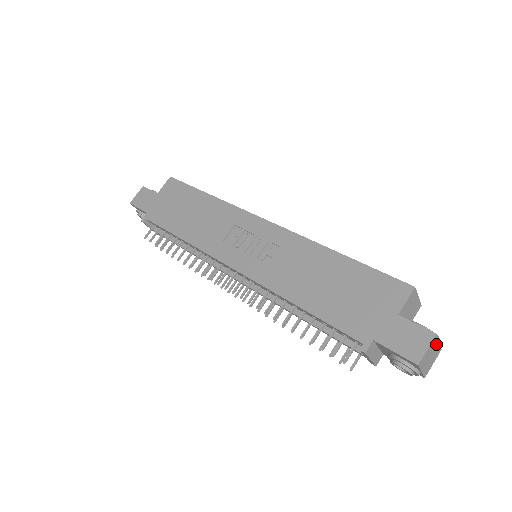
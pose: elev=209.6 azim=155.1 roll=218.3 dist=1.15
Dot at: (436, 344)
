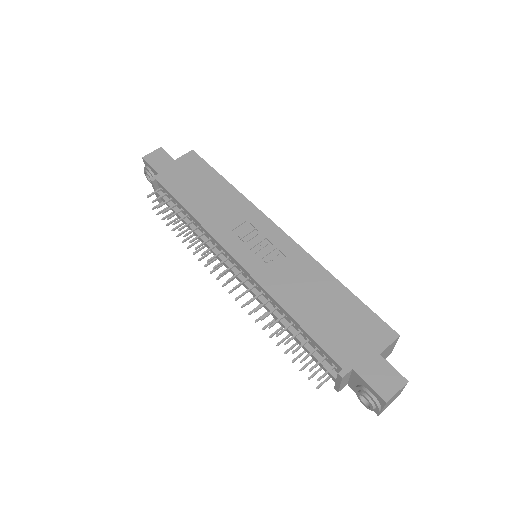
Dot at: (402, 390)
